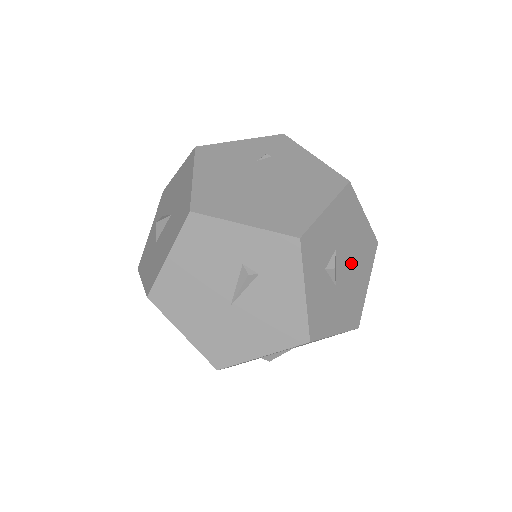
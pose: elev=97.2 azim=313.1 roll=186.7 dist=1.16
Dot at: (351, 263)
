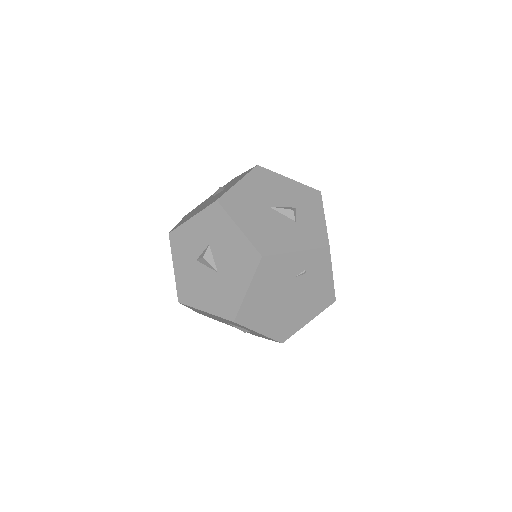
Dot at: occluded
